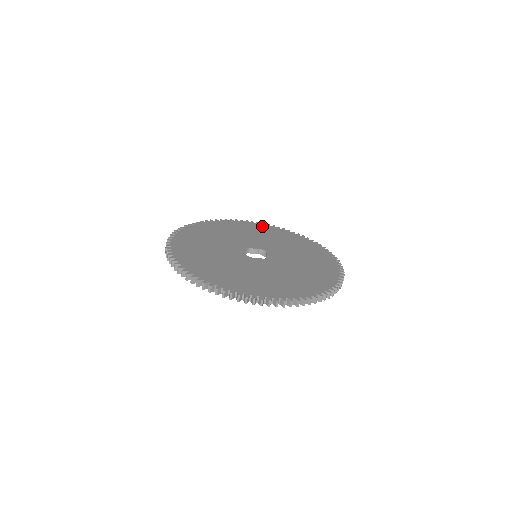
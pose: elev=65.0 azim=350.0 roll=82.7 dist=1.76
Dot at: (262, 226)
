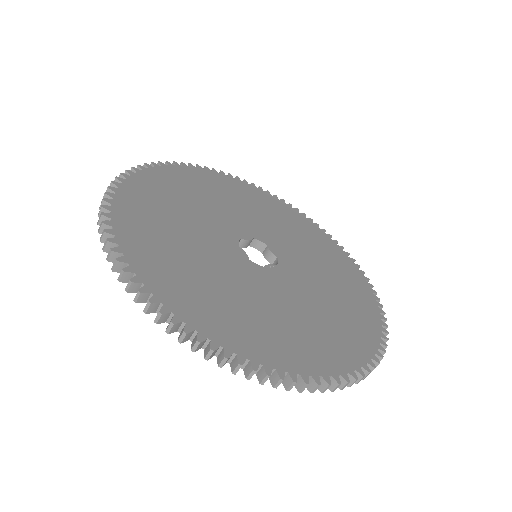
Dot at: (348, 263)
